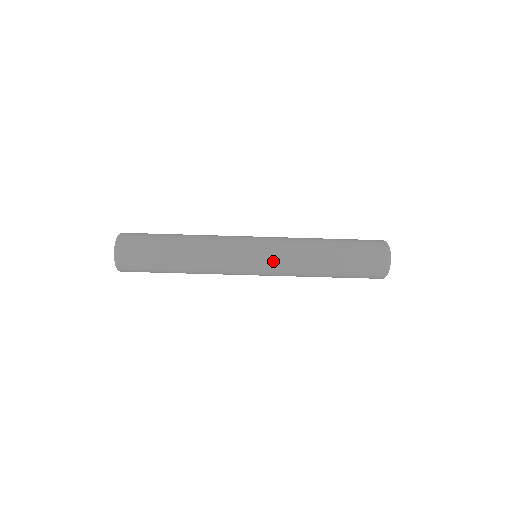
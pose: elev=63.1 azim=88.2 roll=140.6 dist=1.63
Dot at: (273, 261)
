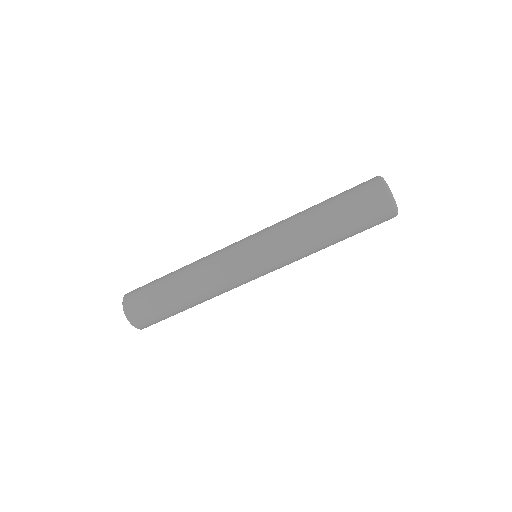
Dot at: (265, 242)
